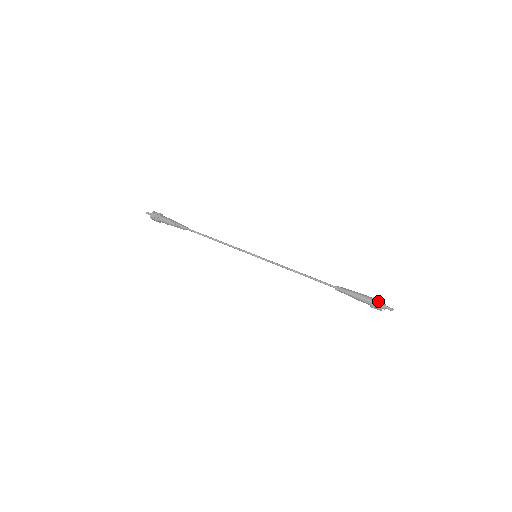
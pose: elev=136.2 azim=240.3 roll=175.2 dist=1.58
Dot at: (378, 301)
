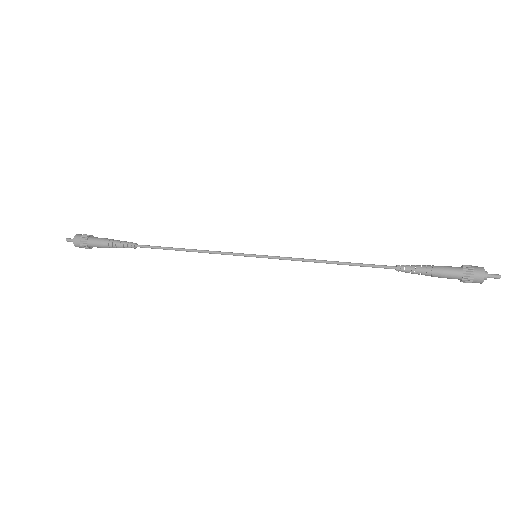
Dot at: (472, 266)
